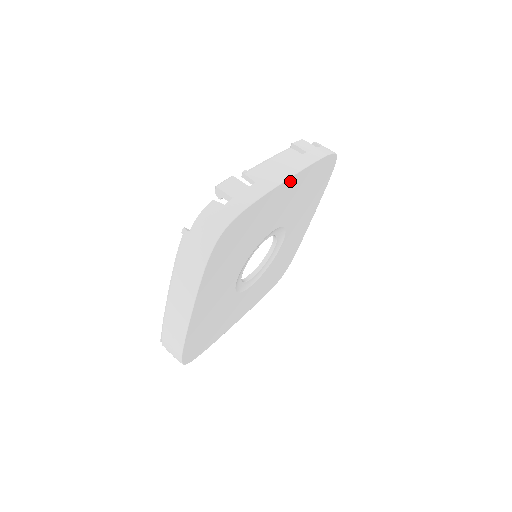
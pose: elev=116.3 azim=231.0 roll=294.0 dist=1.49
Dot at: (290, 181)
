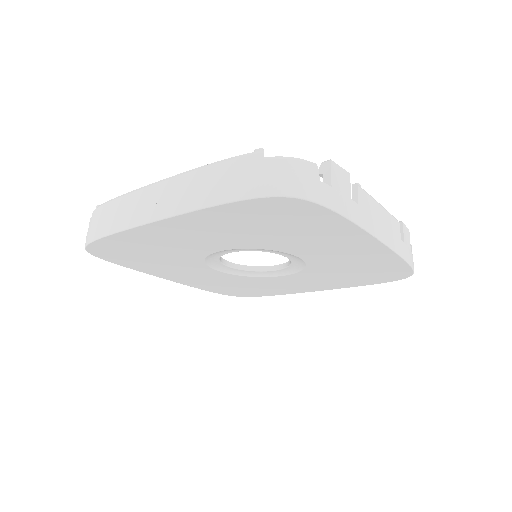
Dot at: (374, 243)
